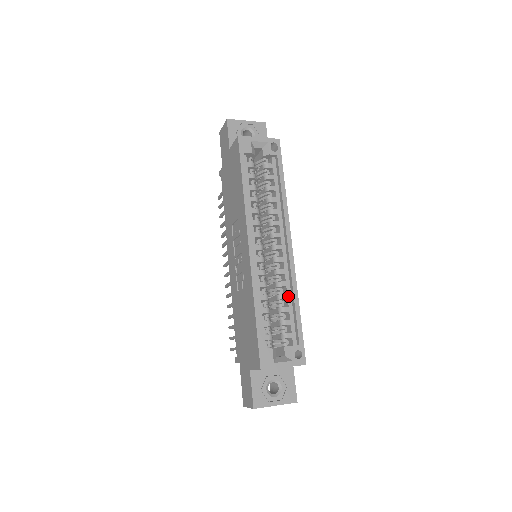
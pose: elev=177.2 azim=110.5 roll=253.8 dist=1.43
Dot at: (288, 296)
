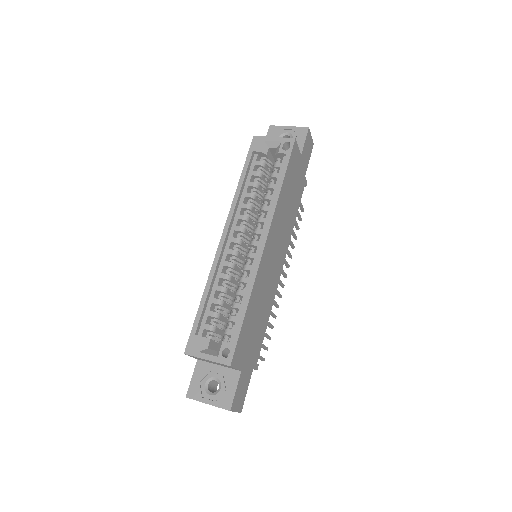
Dot at: (245, 293)
